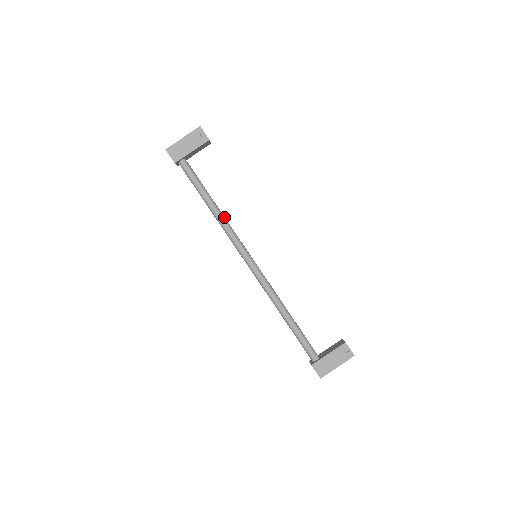
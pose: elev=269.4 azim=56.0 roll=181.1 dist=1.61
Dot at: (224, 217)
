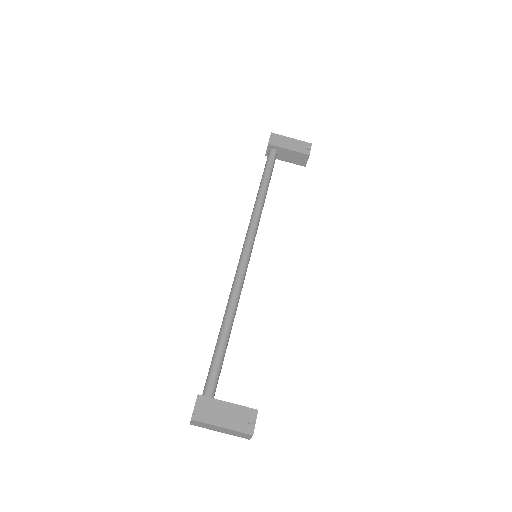
Dot at: occluded
